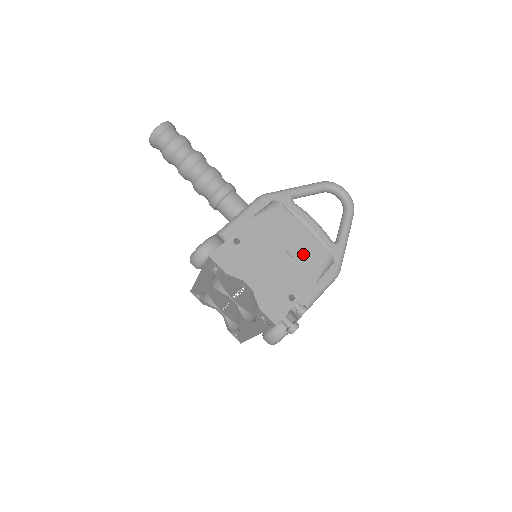
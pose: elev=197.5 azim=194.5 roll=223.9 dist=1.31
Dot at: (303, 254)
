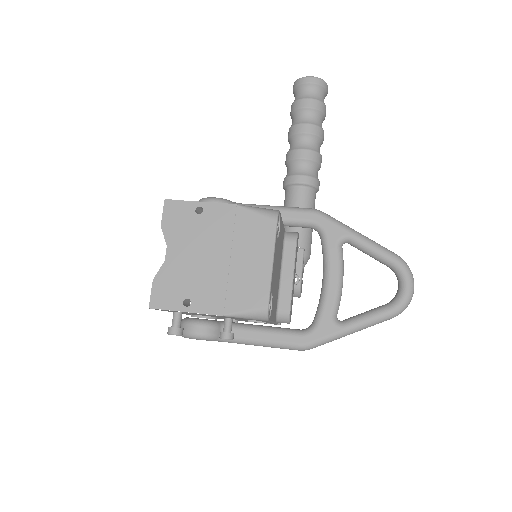
Dot at: (242, 280)
